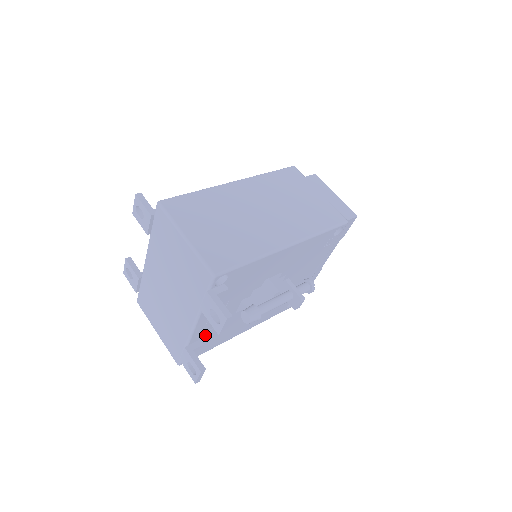
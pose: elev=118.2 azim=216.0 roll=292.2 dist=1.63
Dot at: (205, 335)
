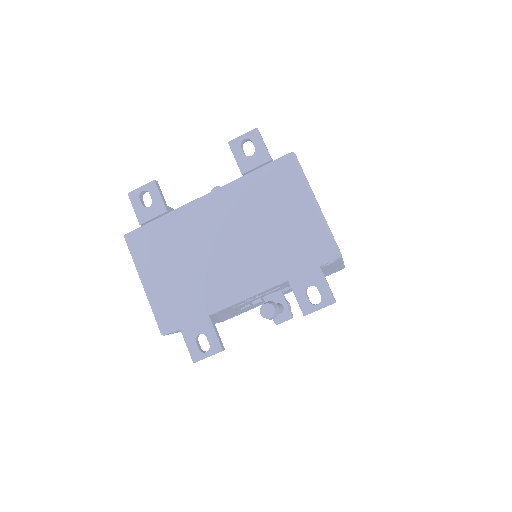
Dot at: (222, 311)
